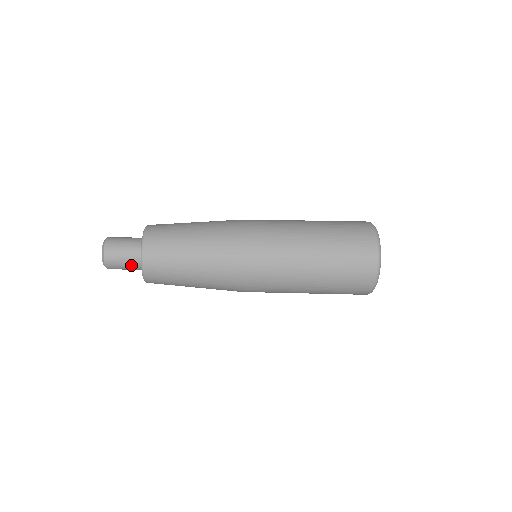
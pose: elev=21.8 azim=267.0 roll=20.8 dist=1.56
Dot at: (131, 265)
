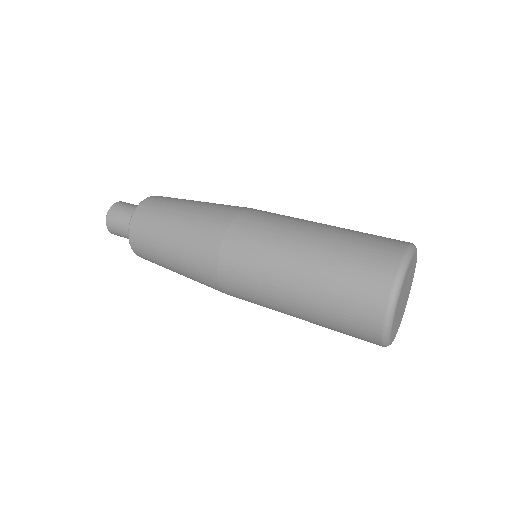
Dot at: occluded
